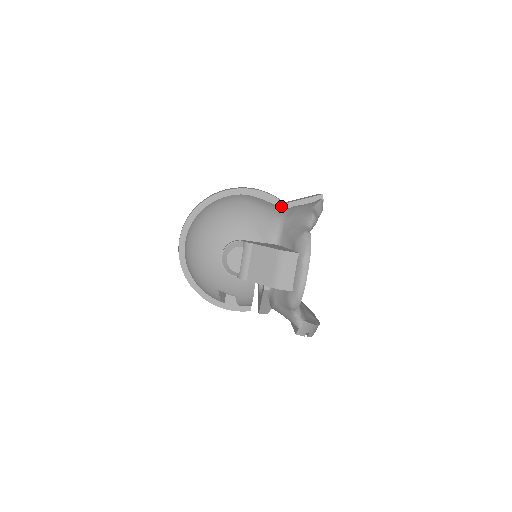
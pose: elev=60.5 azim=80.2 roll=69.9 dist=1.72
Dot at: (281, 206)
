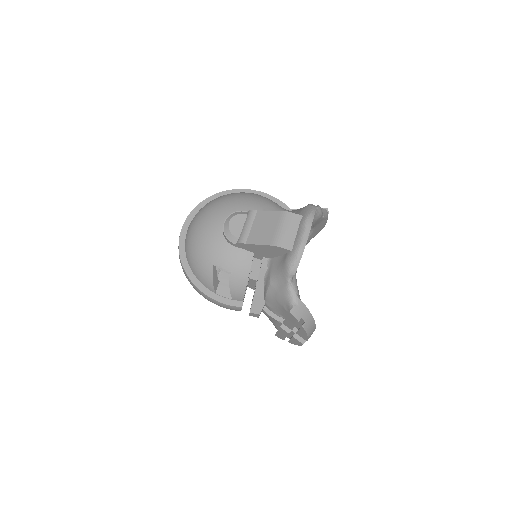
Dot at: occluded
